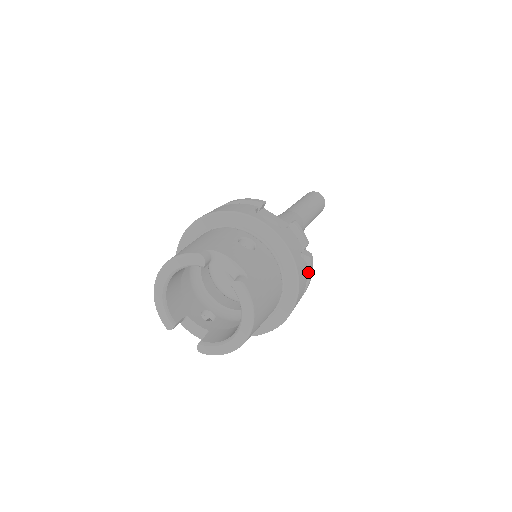
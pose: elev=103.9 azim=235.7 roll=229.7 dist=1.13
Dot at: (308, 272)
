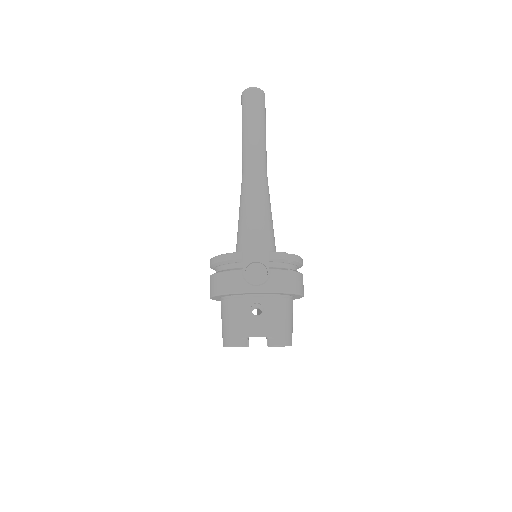
Dot at: (298, 264)
